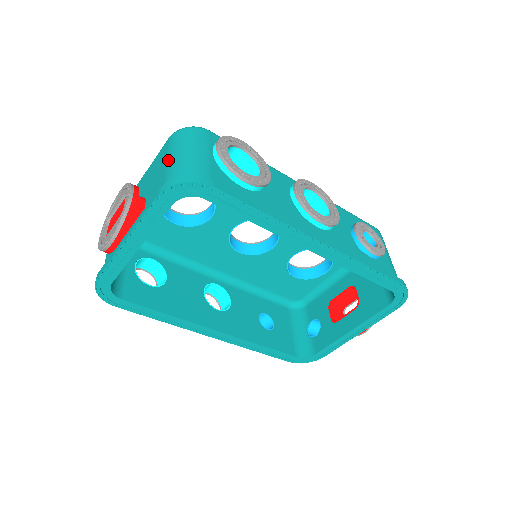
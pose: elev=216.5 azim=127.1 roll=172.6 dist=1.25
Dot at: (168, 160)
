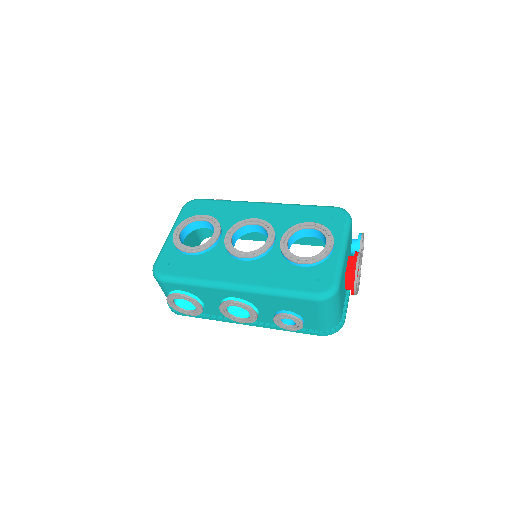
Dot at: occluded
